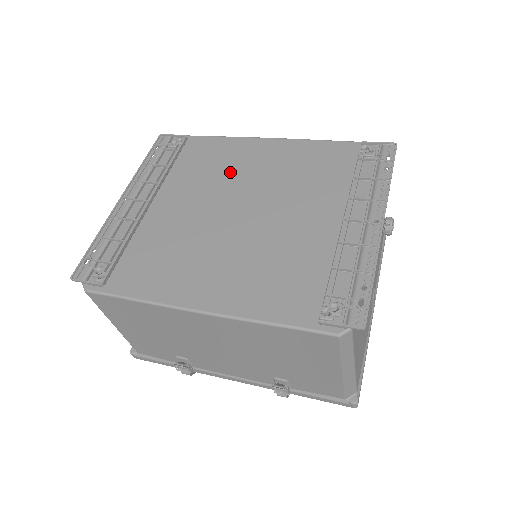
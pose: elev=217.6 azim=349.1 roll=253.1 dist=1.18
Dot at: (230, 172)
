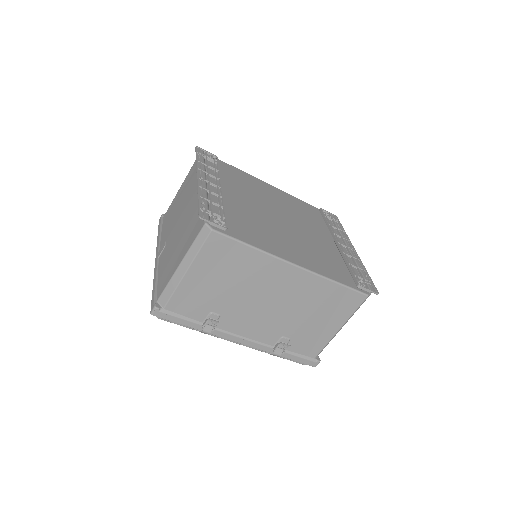
Dot at: (260, 193)
